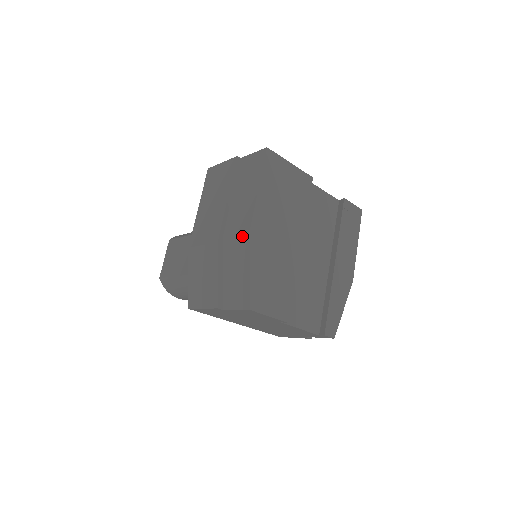
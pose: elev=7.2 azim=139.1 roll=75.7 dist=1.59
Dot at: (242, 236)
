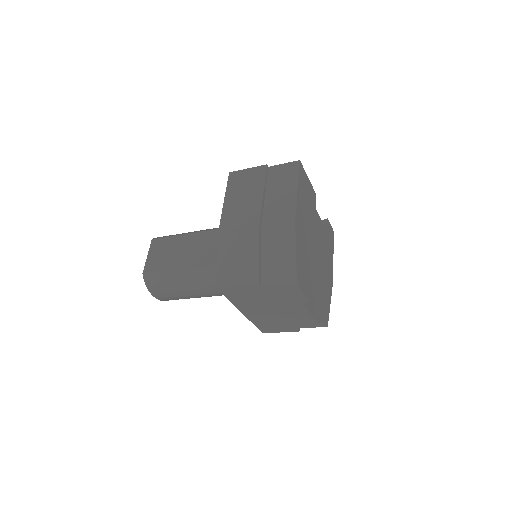
Dot at: (286, 224)
